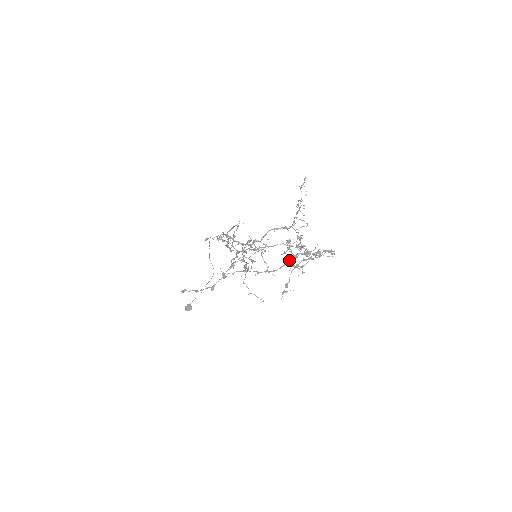
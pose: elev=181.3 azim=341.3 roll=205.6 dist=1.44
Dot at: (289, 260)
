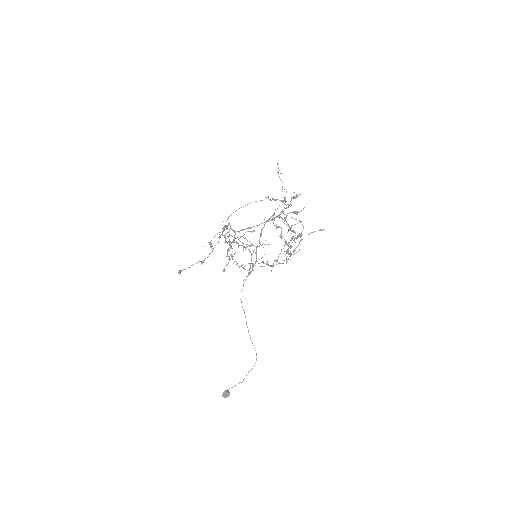
Dot at: occluded
